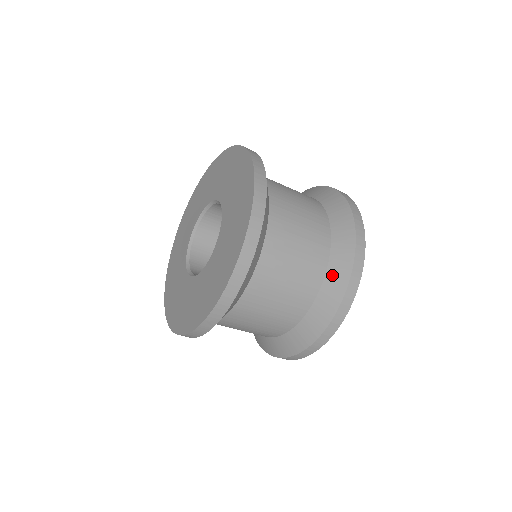
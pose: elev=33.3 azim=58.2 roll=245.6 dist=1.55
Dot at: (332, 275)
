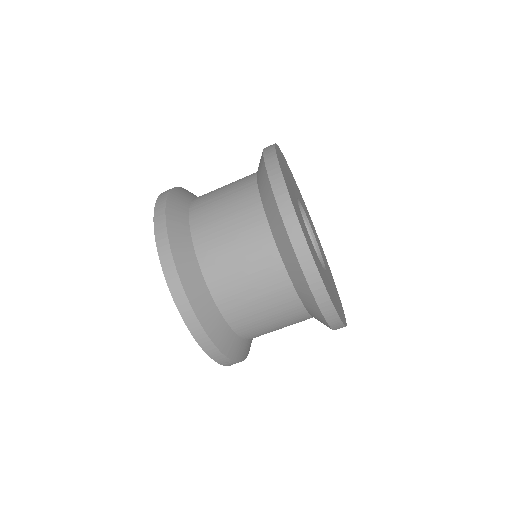
Dot at: (289, 268)
